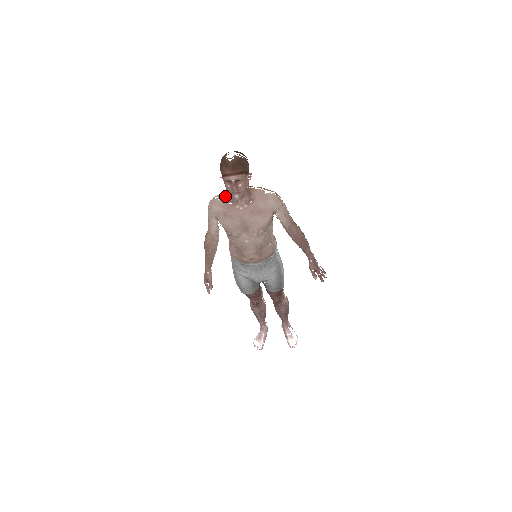
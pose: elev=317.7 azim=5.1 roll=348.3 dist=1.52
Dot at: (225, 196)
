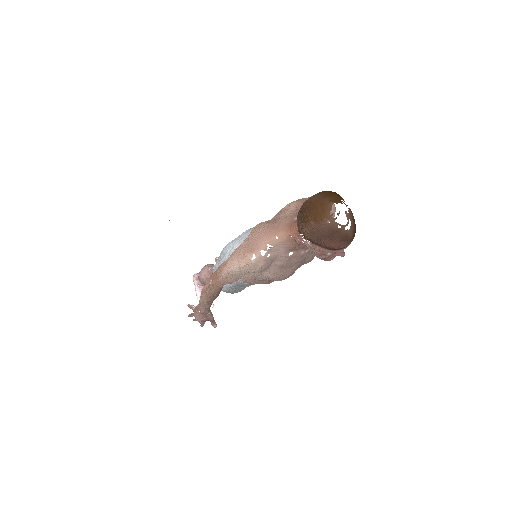
Dot at: (280, 246)
